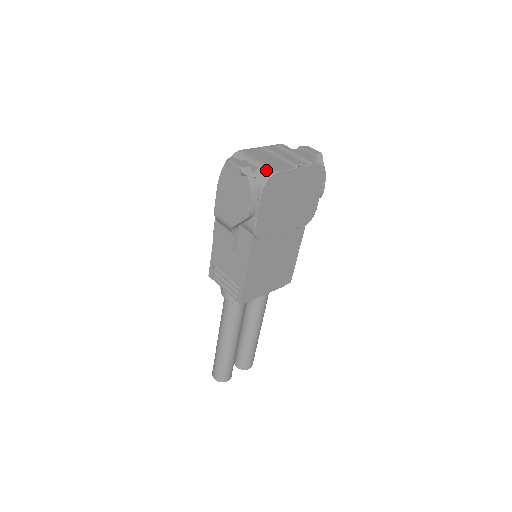
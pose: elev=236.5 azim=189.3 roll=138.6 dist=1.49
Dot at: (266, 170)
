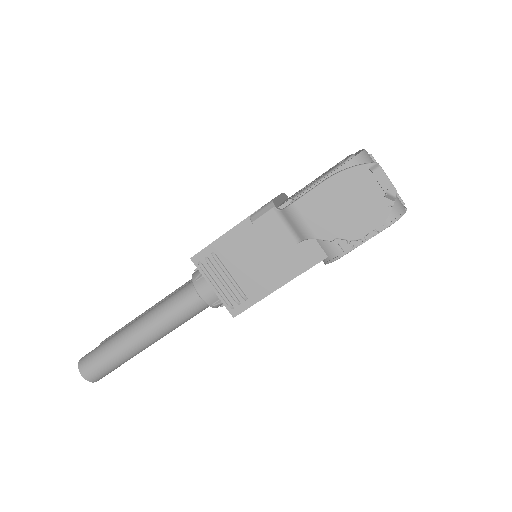
Dot at: (398, 200)
